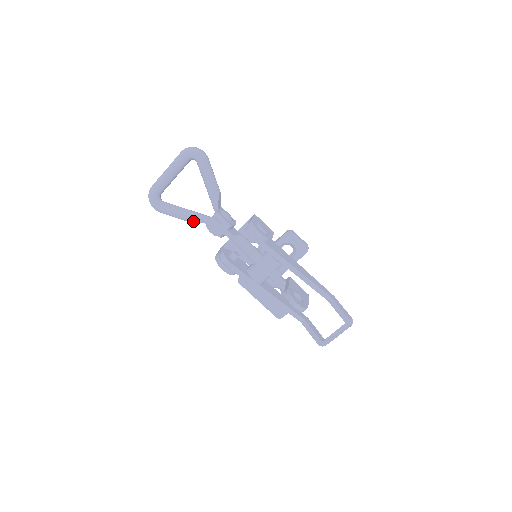
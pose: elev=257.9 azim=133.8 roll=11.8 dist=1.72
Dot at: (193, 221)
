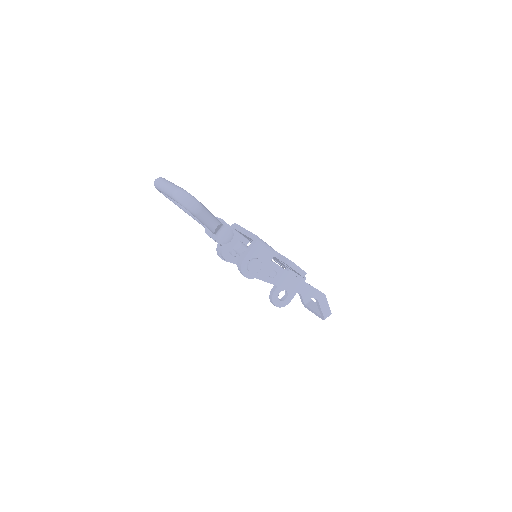
Dot at: occluded
